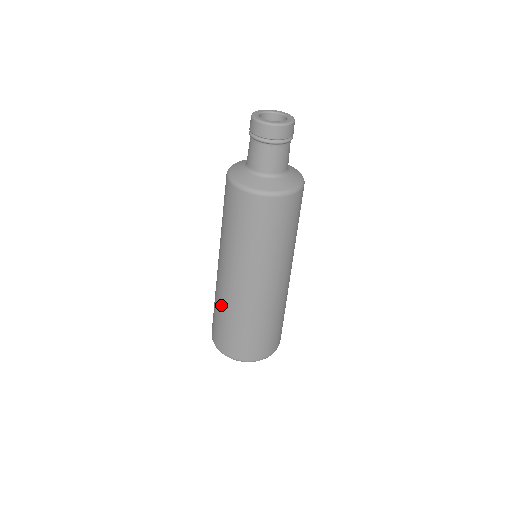
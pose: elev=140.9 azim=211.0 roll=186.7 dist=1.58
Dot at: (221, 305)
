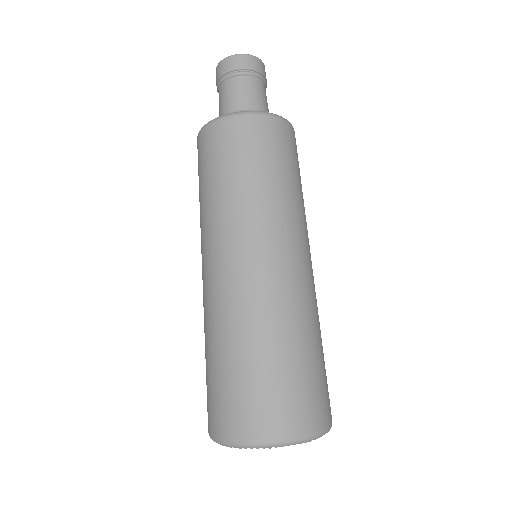
Dot at: (233, 330)
